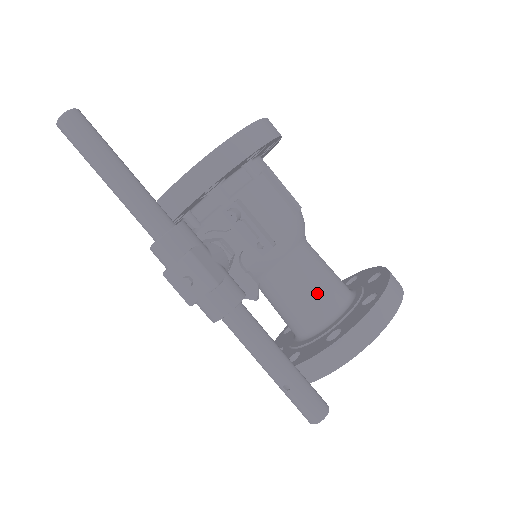
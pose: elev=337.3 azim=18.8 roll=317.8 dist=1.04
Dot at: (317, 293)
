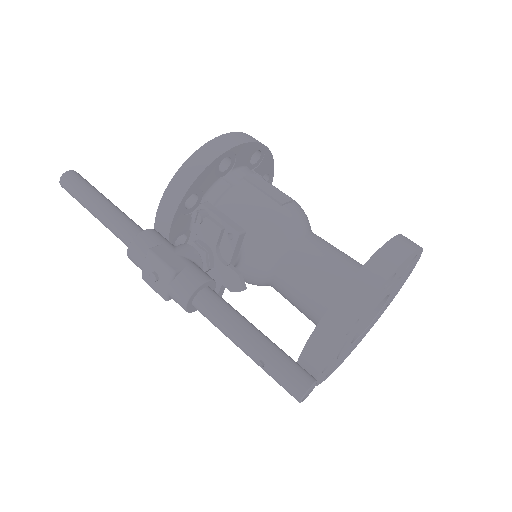
Dot at: (319, 276)
